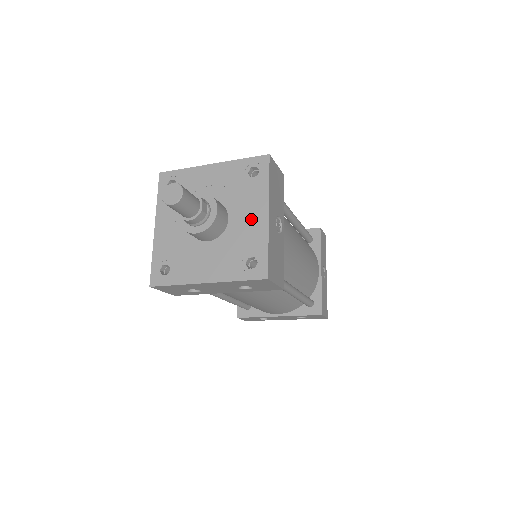
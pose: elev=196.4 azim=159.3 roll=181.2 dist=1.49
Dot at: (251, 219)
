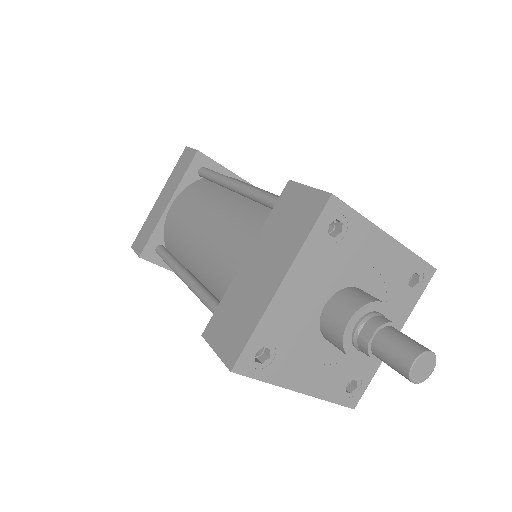
Dot at: occluded
